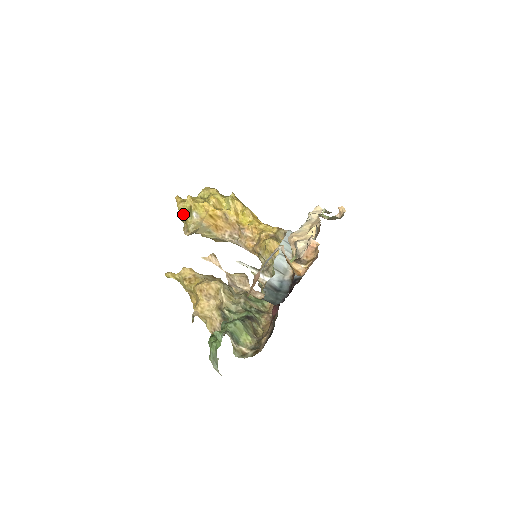
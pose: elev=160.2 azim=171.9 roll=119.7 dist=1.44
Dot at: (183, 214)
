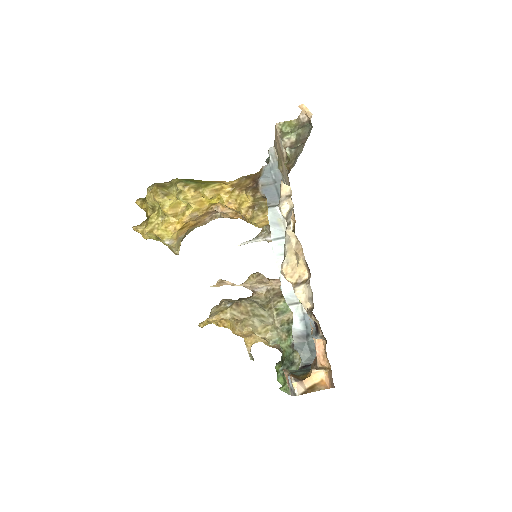
Dot at: occluded
